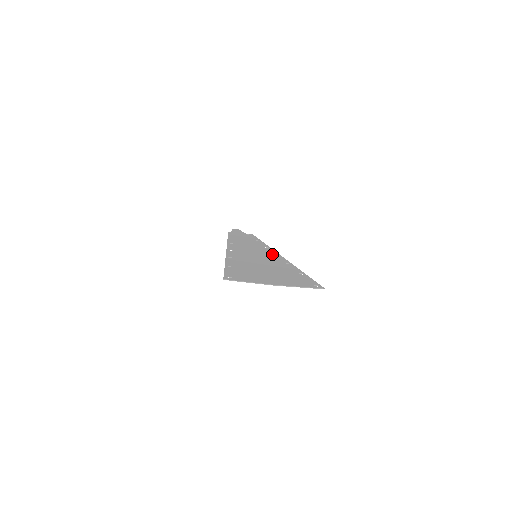
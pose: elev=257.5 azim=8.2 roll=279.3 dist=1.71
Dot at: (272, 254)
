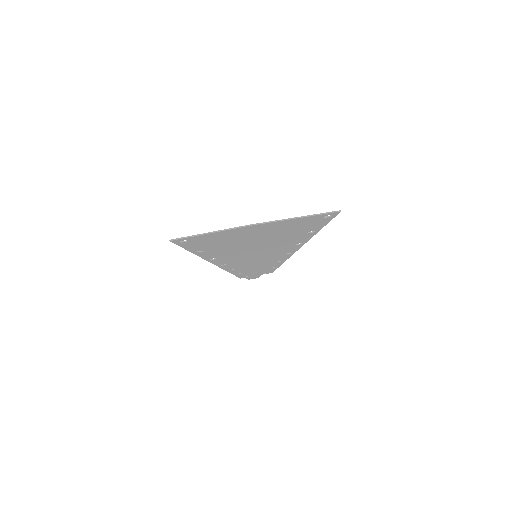
Dot at: occluded
